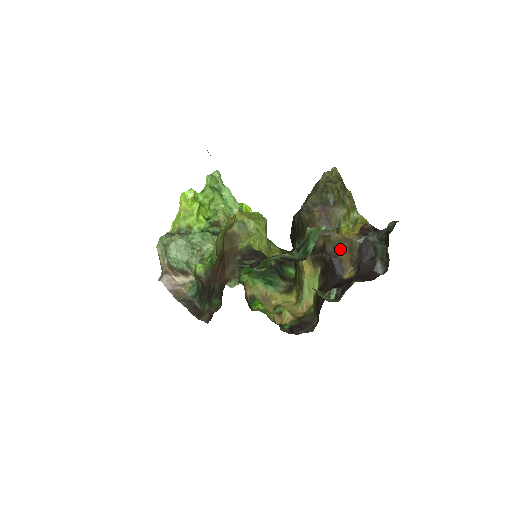
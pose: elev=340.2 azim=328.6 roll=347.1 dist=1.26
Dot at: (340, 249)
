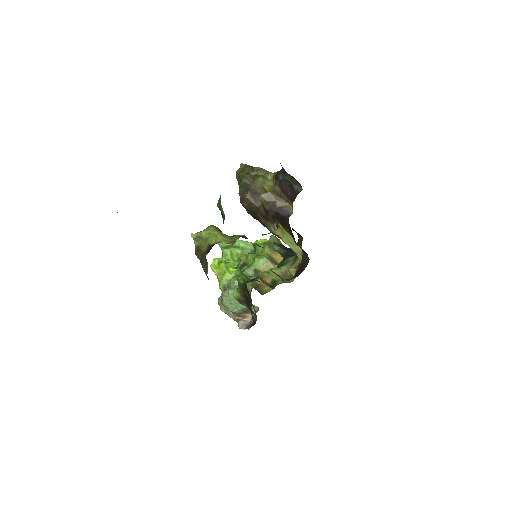
Dot at: (273, 201)
